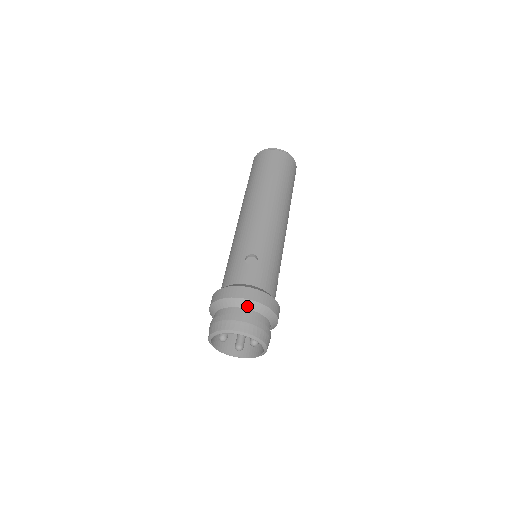
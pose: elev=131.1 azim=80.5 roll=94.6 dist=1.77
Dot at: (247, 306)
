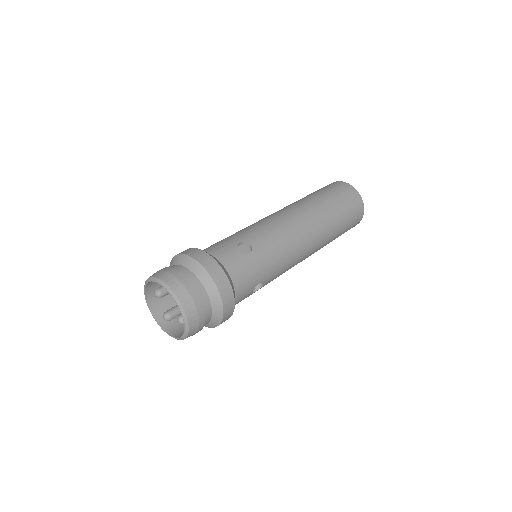
Dot at: (202, 278)
